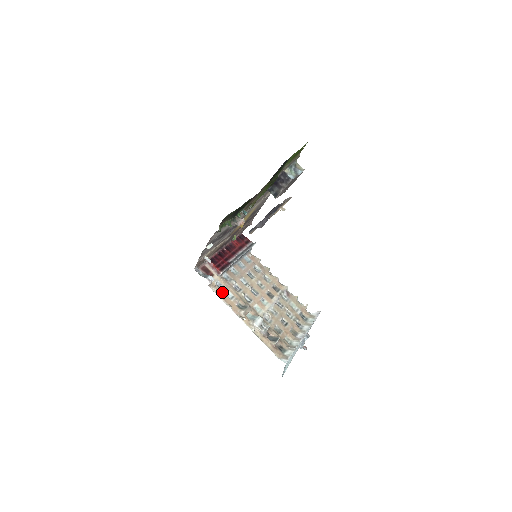
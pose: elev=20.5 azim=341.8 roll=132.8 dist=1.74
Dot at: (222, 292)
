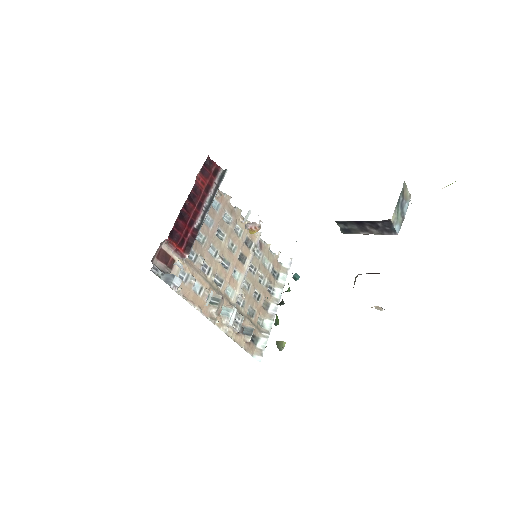
Dot at: (188, 288)
